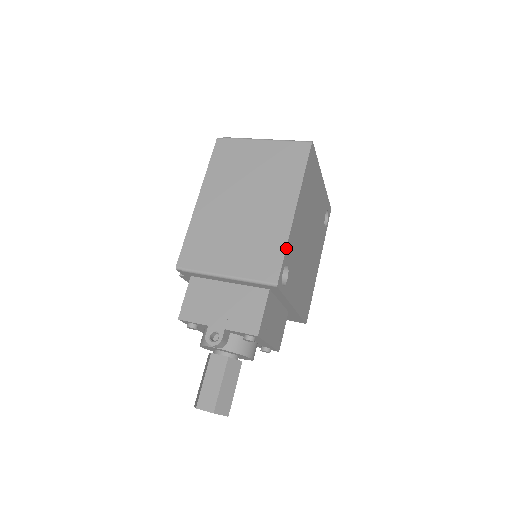
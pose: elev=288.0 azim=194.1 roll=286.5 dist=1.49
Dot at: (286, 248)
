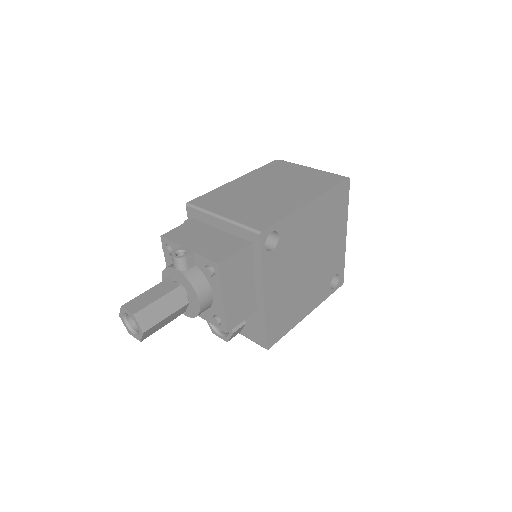
Dot at: (285, 217)
